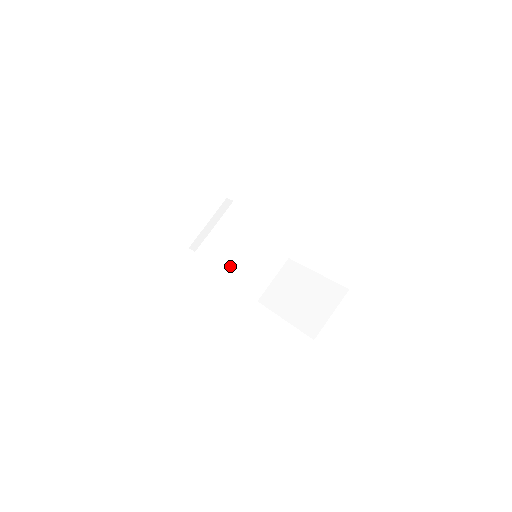
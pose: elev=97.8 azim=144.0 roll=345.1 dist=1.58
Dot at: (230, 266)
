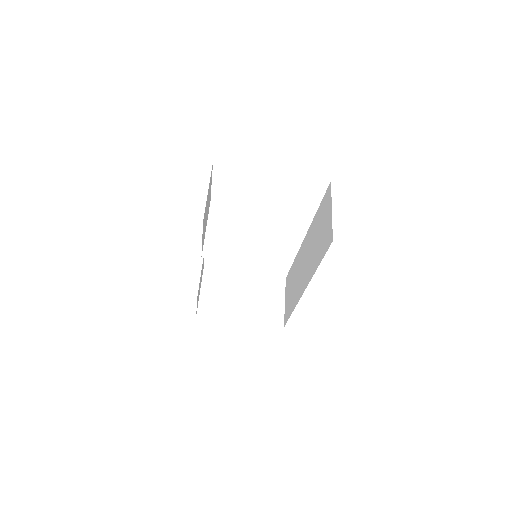
Dot at: occluded
